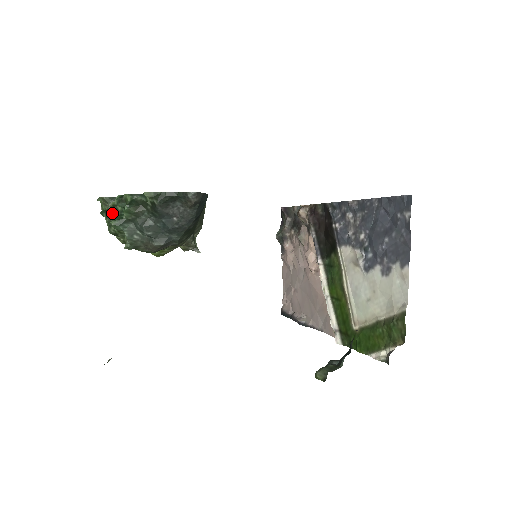
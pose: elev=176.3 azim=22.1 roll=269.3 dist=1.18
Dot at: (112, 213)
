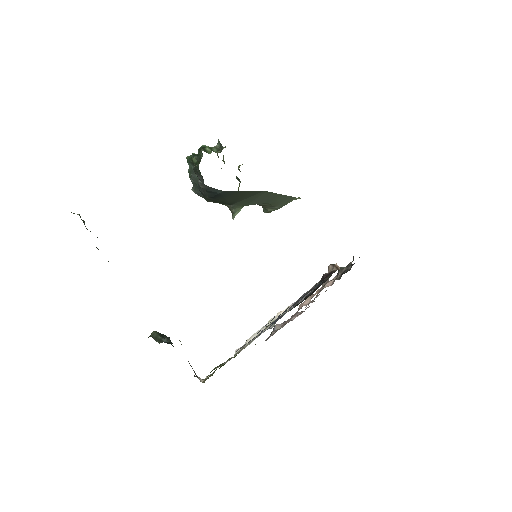
Dot at: occluded
